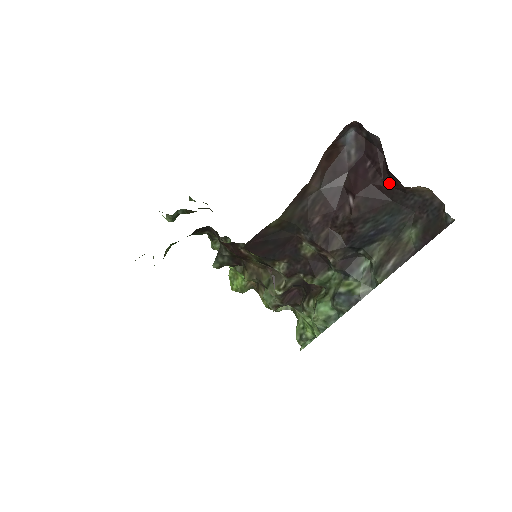
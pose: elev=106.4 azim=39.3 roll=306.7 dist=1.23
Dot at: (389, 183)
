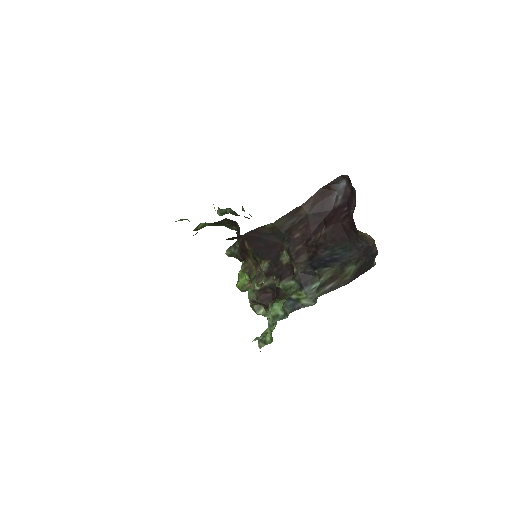
Dot at: (351, 225)
